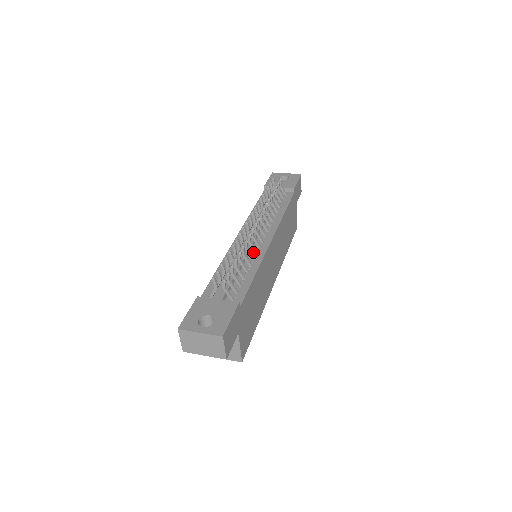
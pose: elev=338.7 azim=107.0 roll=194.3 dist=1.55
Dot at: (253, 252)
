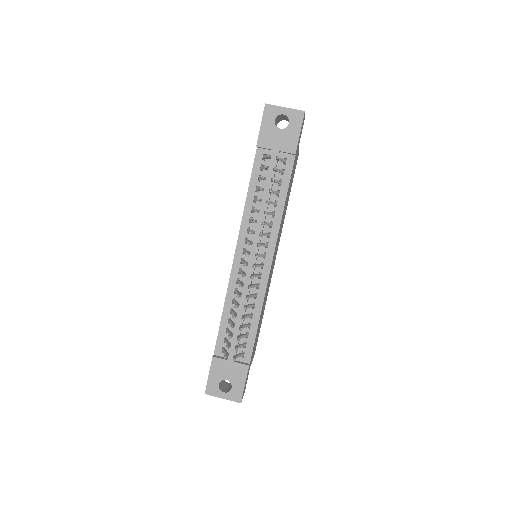
Dot at: occluded
